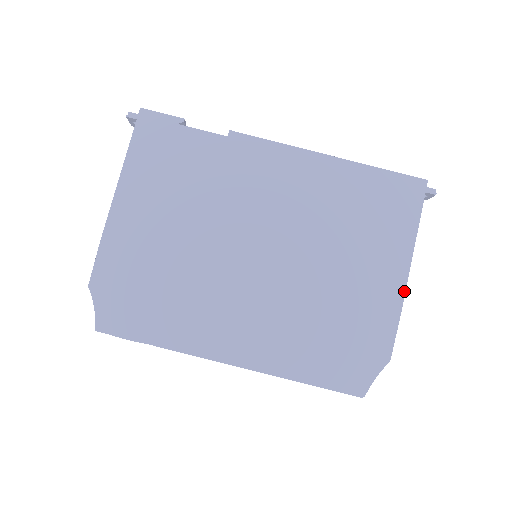
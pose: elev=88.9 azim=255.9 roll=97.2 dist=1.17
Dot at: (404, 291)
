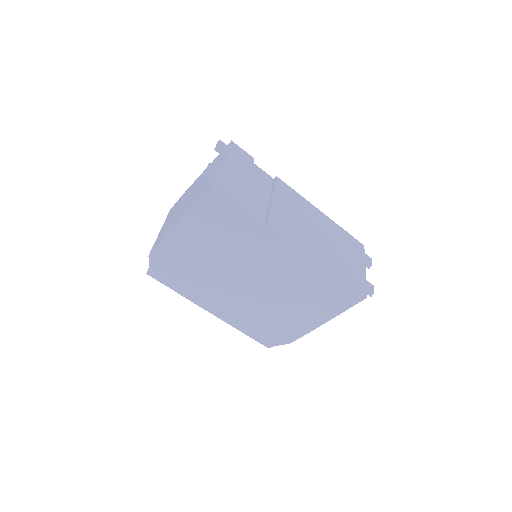
Dot at: occluded
